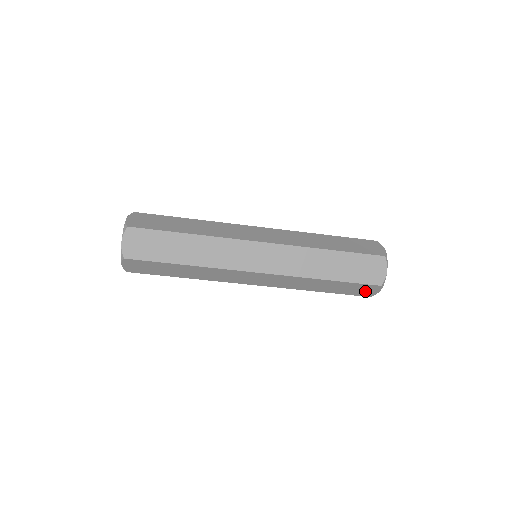
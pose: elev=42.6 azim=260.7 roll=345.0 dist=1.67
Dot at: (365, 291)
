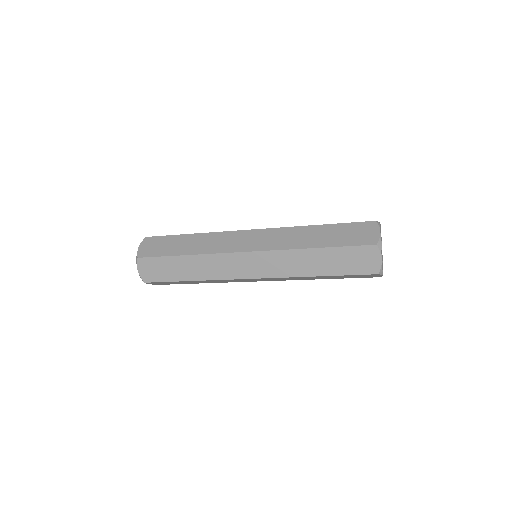
Dot at: (368, 276)
